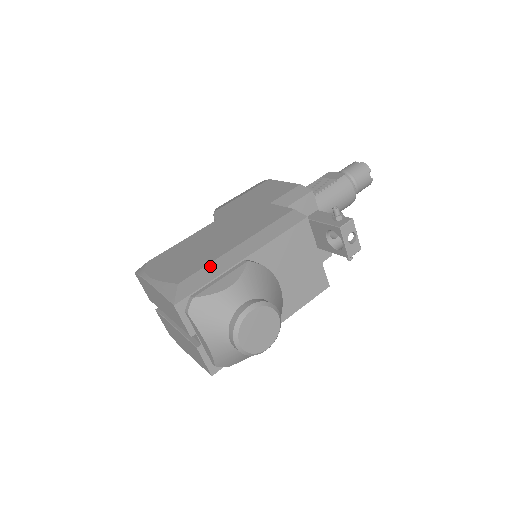
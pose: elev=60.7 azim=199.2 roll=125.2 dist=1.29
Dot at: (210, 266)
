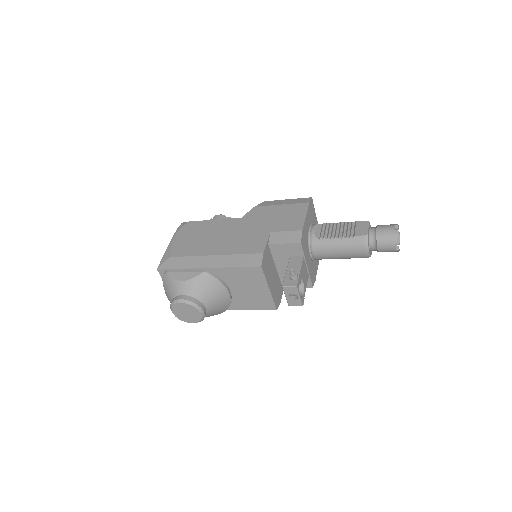
Dot at: (190, 258)
